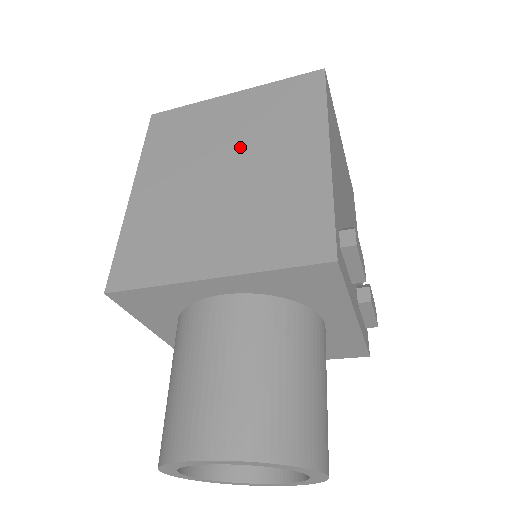
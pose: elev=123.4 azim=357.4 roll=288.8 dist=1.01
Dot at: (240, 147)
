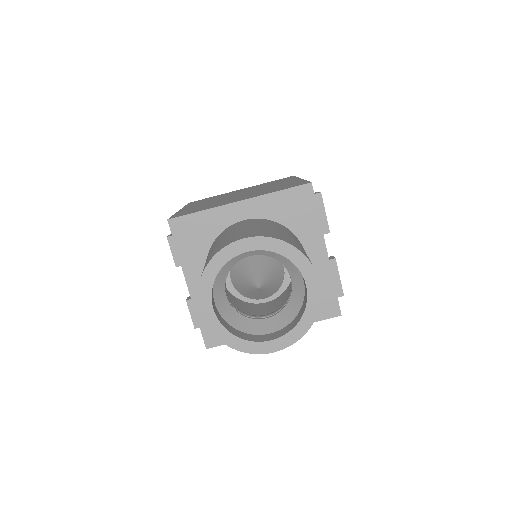
Dot at: (249, 190)
